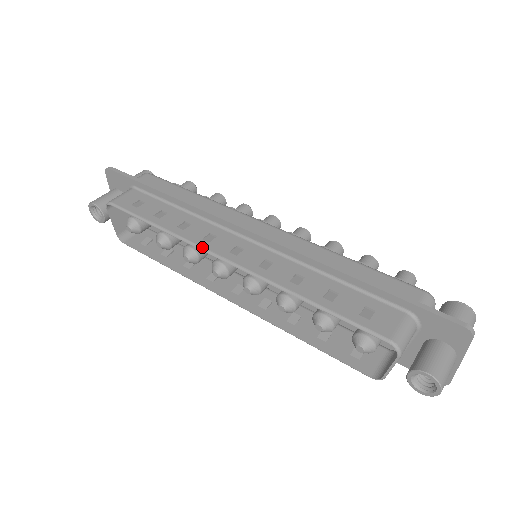
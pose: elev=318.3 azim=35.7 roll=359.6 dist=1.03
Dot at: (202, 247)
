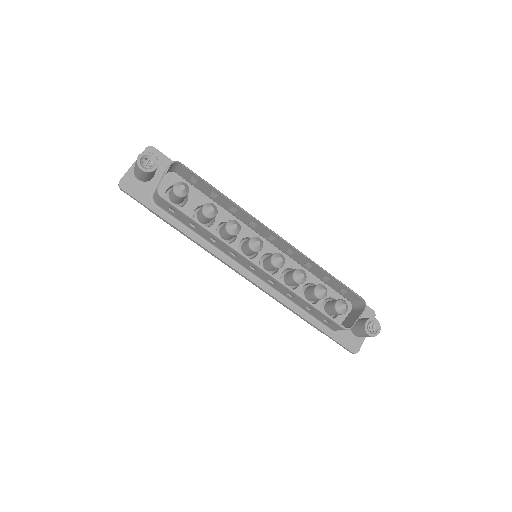
Dot at: occluded
